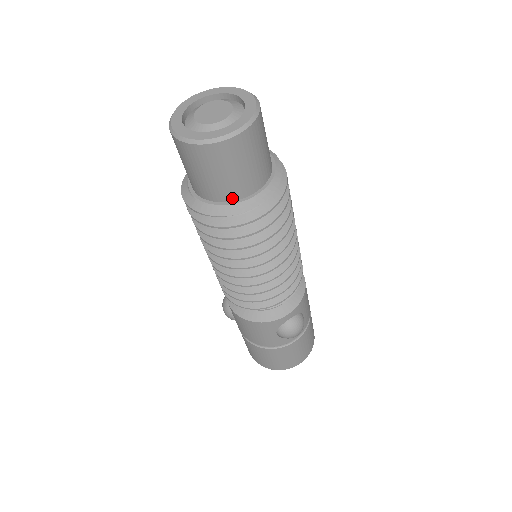
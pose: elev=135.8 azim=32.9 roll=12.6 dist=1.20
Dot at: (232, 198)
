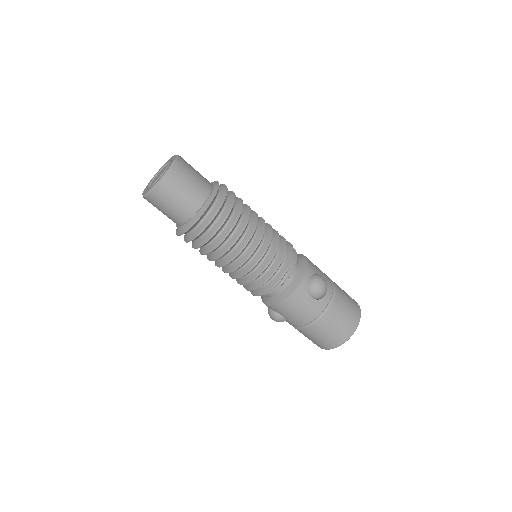
Dot at: (198, 206)
